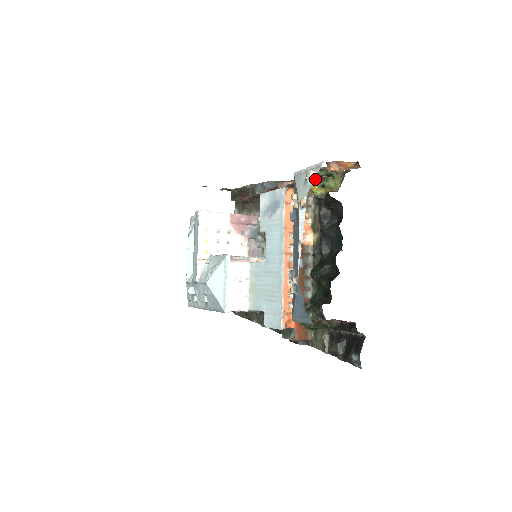
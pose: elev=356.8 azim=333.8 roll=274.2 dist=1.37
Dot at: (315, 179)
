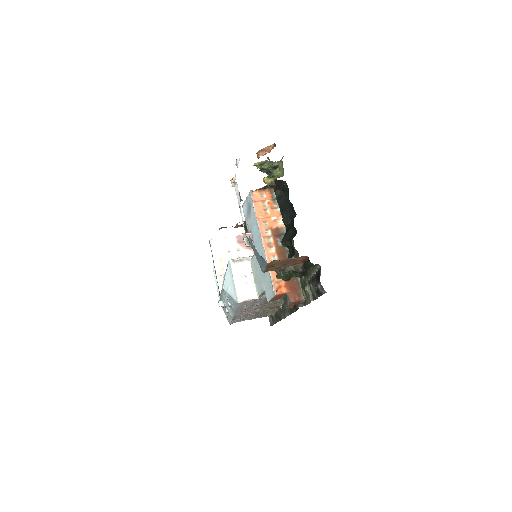
Dot at: occluded
